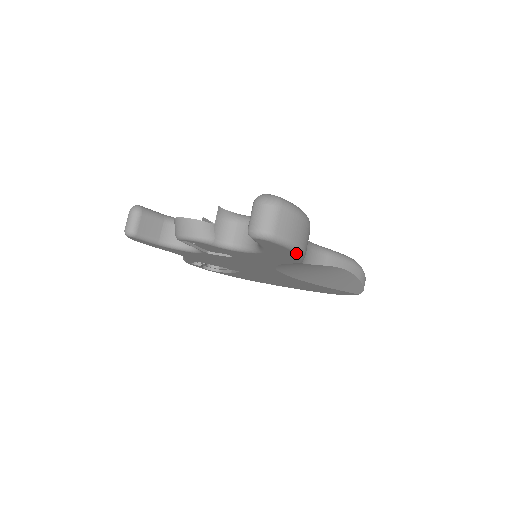
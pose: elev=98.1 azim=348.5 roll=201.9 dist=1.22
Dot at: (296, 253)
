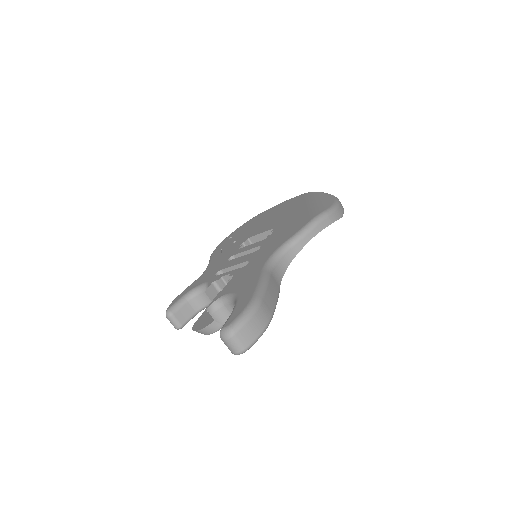
Dot at: (267, 327)
